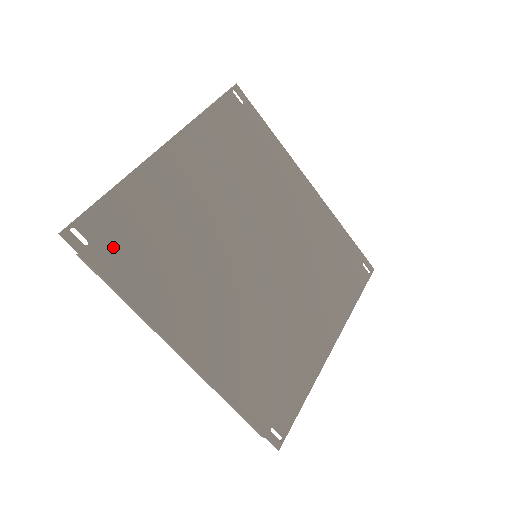
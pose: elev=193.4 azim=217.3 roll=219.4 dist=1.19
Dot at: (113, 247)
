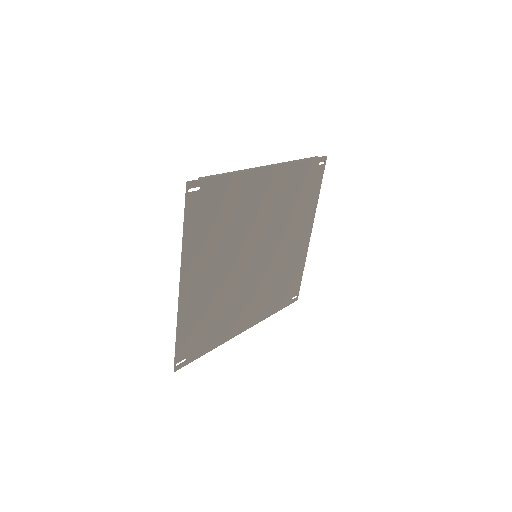
Dot at: (195, 346)
